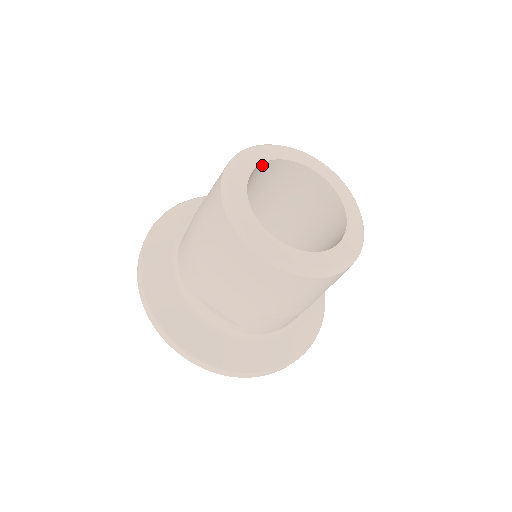
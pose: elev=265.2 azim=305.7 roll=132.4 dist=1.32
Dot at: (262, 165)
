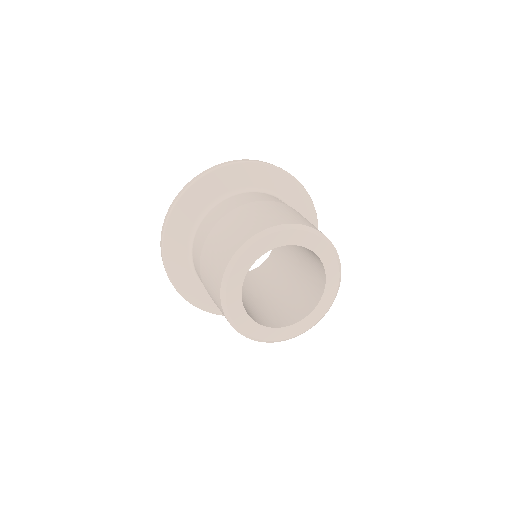
Dot at: (269, 248)
